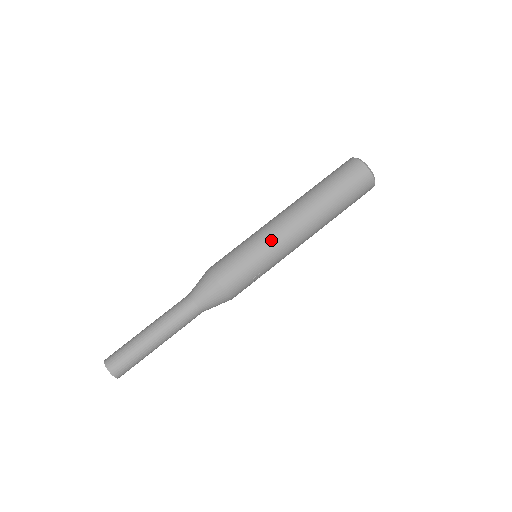
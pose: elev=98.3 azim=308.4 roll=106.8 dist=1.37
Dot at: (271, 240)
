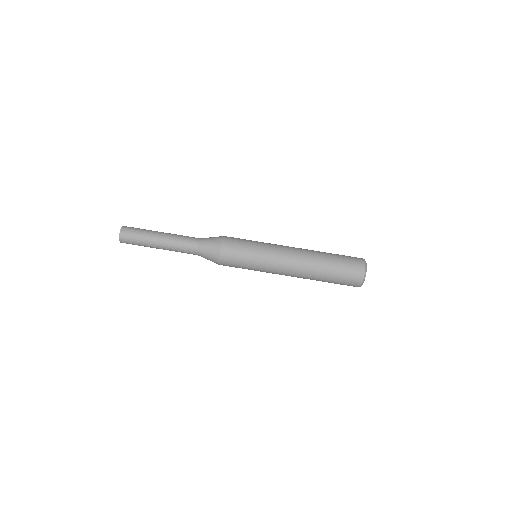
Dot at: (270, 265)
